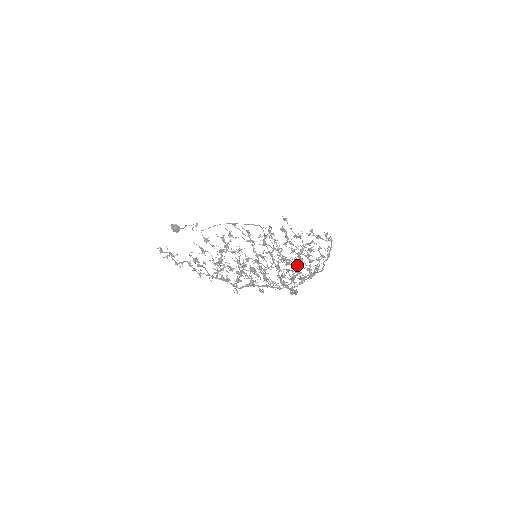
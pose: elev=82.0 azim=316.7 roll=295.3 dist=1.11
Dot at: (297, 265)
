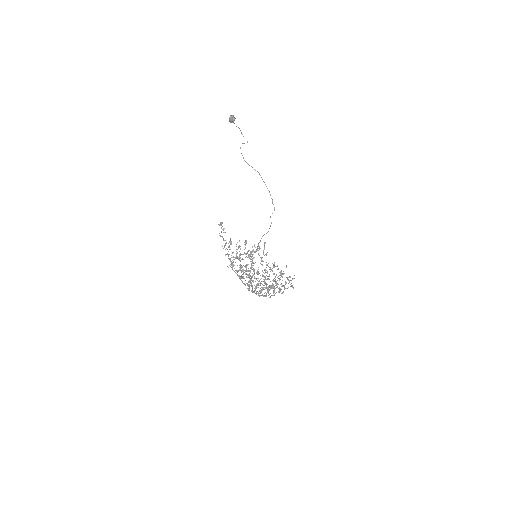
Dot at: (267, 290)
